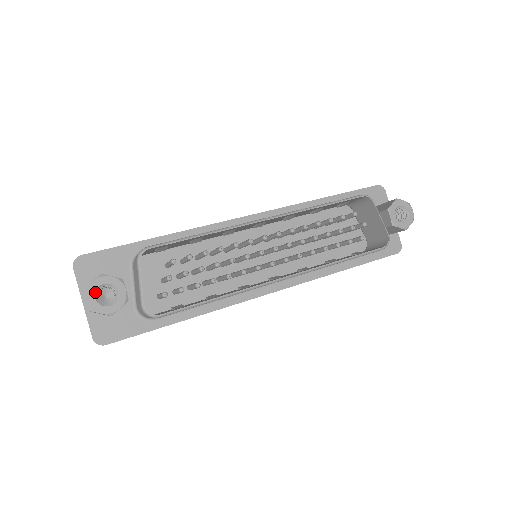
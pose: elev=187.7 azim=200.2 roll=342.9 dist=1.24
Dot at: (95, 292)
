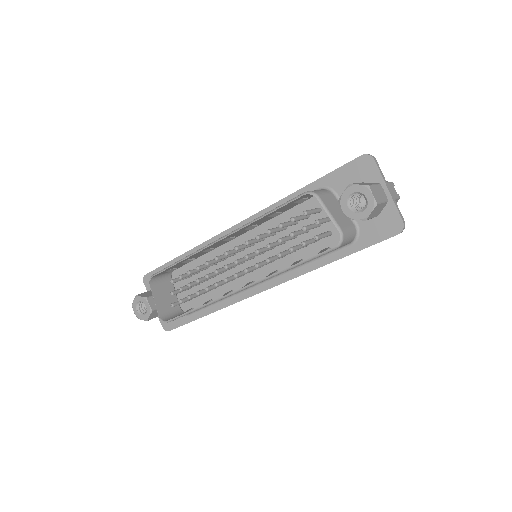
Dot at: (136, 307)
